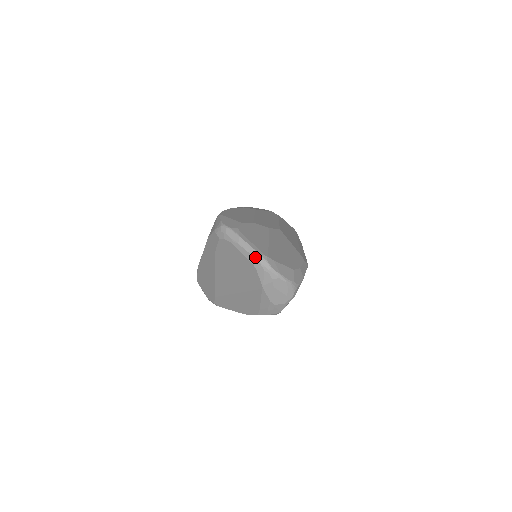
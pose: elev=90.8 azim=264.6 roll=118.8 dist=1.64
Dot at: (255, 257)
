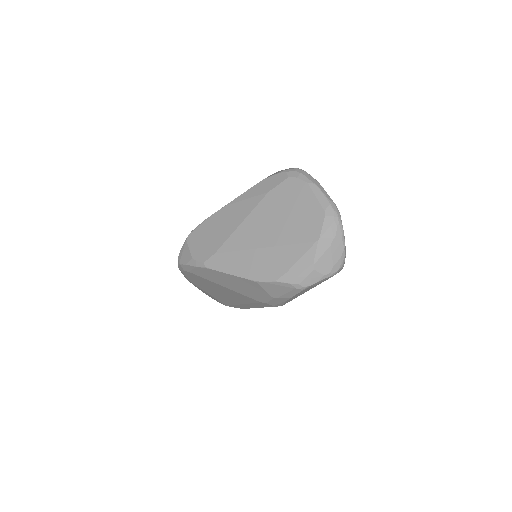
Dot at: (331, 203)
